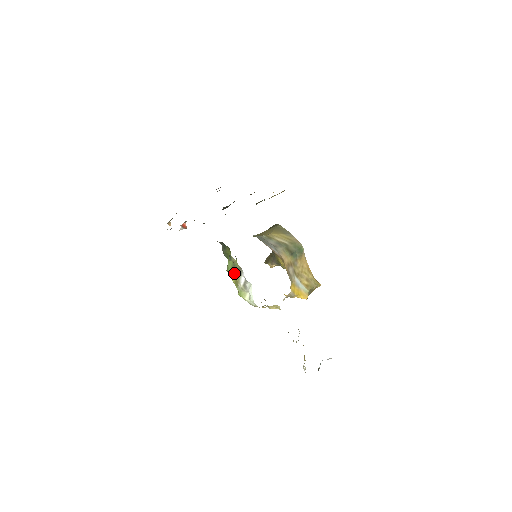
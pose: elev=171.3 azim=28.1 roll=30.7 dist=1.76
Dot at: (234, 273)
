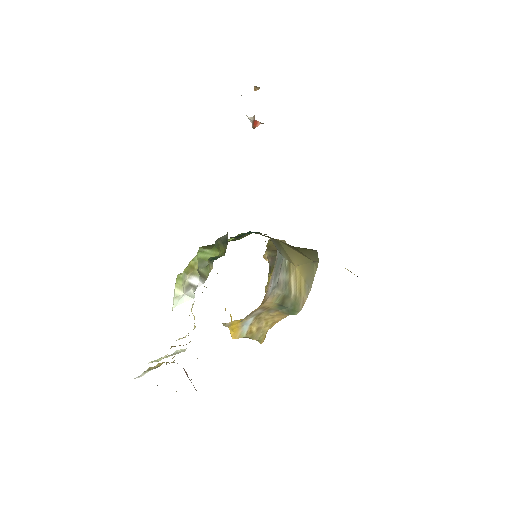
Dot at: (199, 264)
